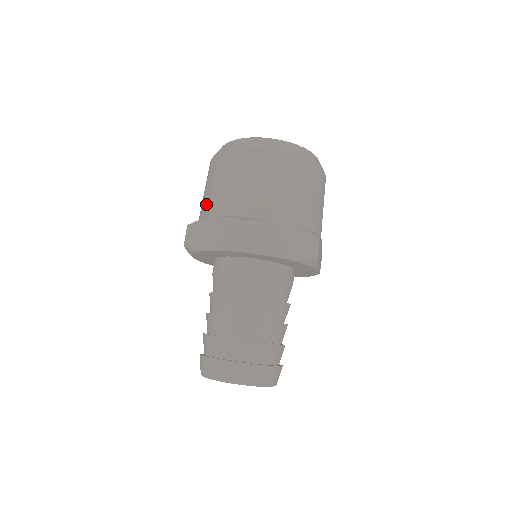
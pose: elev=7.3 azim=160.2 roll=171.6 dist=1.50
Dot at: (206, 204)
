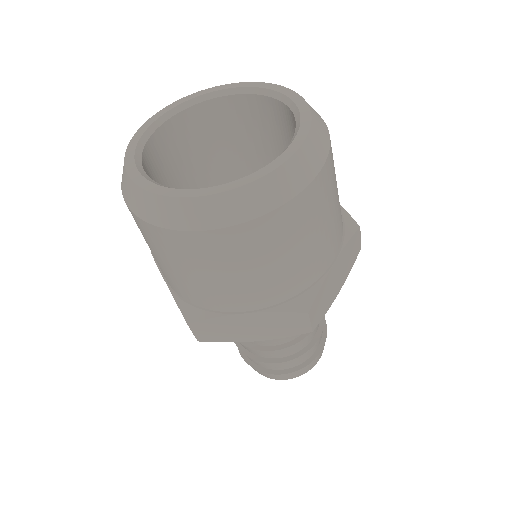
Dot at: (204, 295)
